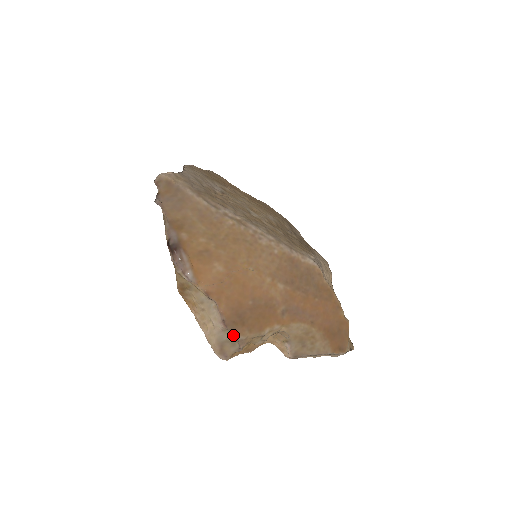
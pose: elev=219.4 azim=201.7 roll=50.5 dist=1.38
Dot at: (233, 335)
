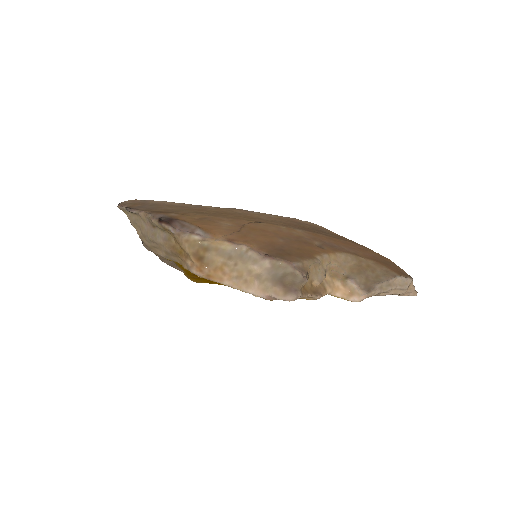
Dot at: (286, 264)
